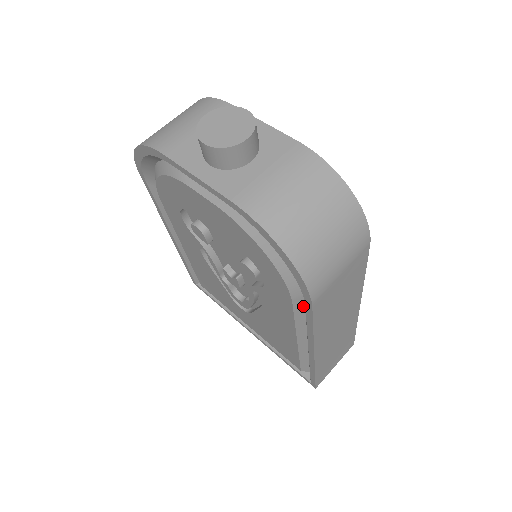
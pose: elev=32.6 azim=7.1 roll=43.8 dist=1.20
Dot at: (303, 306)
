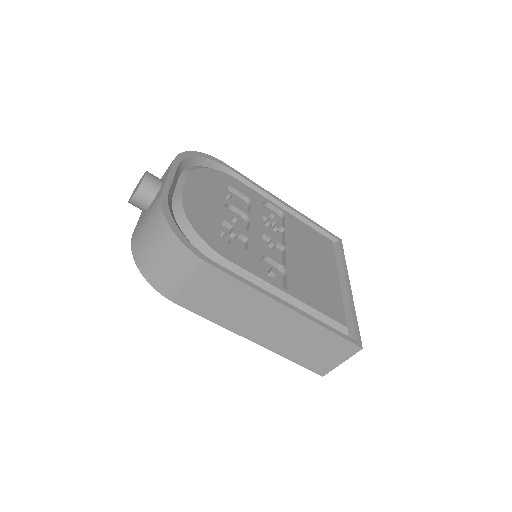
Dot at: occluded
